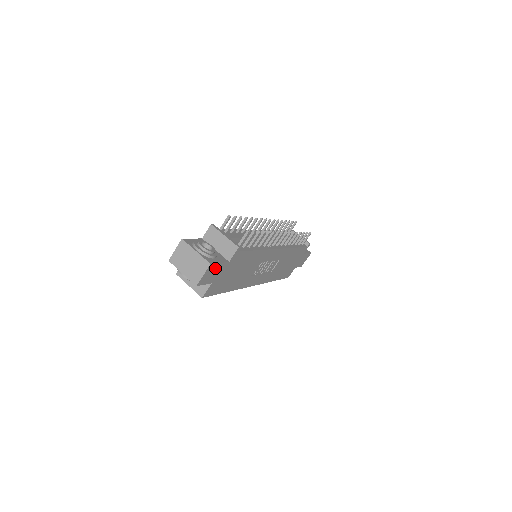
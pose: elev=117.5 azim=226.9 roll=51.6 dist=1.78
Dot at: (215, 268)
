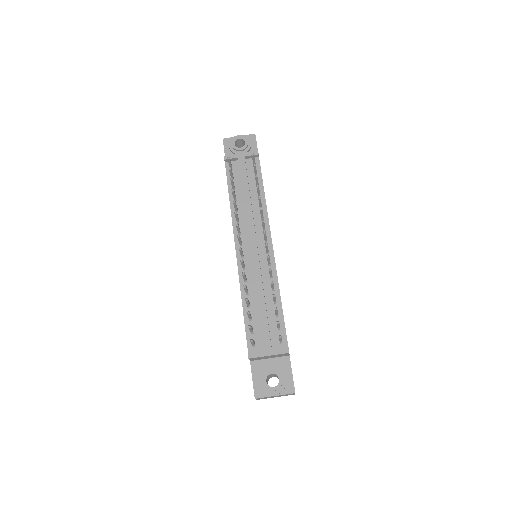
Dot at: occluded
